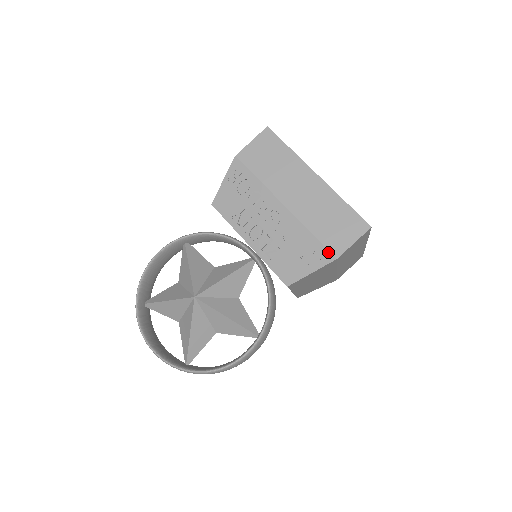
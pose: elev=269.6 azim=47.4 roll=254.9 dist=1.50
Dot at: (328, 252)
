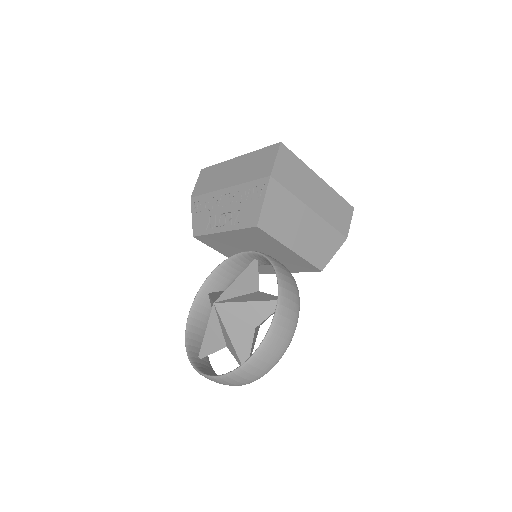
Dot at: (263, 179)
